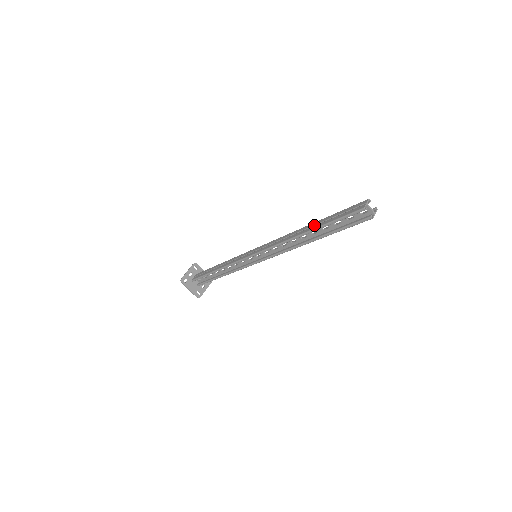
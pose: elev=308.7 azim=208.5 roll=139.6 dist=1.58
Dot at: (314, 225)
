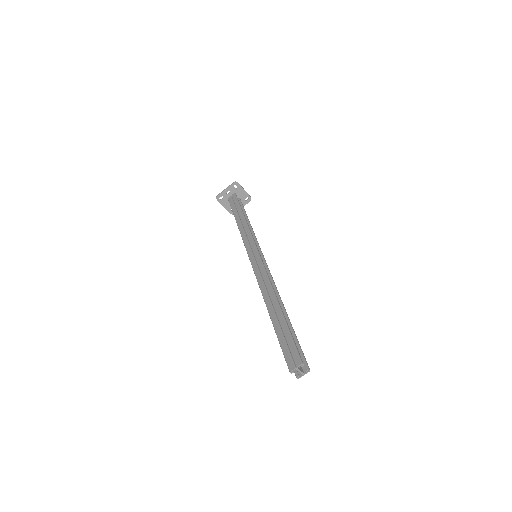
Dot at: (276, 314)
